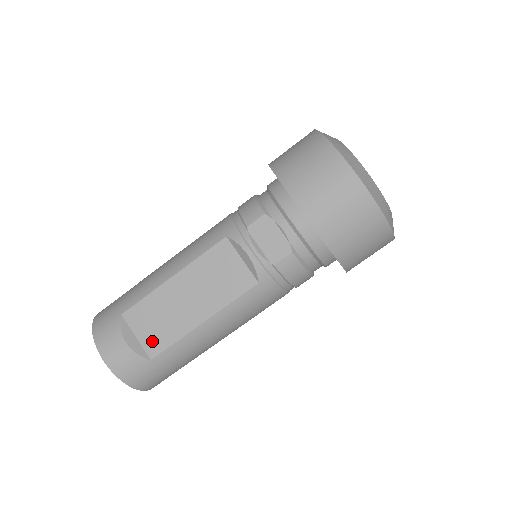
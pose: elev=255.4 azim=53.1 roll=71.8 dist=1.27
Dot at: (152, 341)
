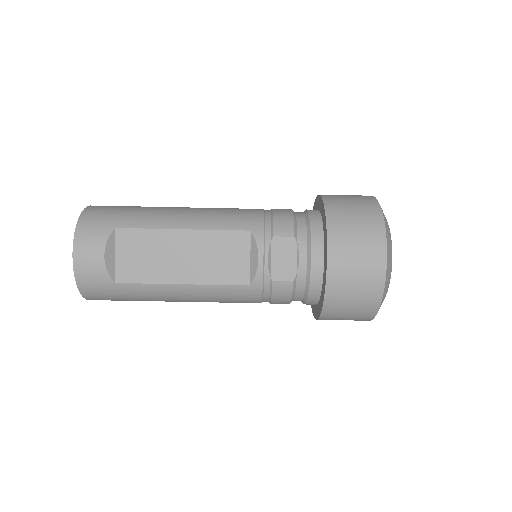
Dot at: (127, 268)
